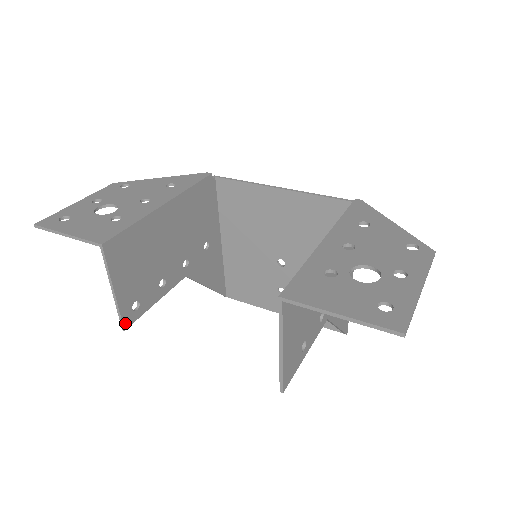
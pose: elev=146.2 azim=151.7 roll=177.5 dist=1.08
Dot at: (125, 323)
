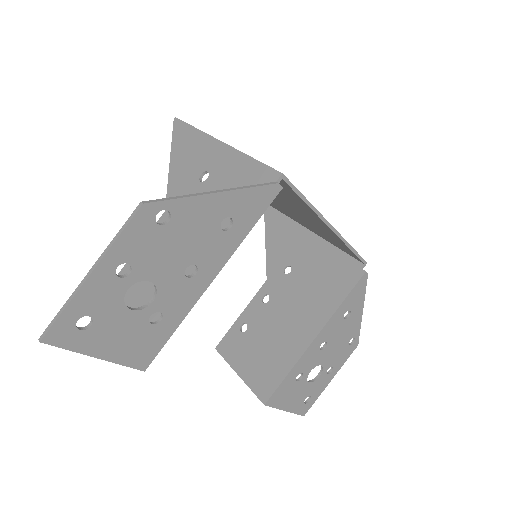
Dot at: occluded
